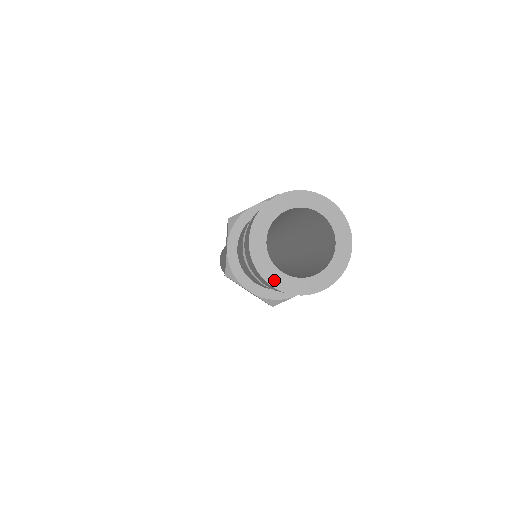
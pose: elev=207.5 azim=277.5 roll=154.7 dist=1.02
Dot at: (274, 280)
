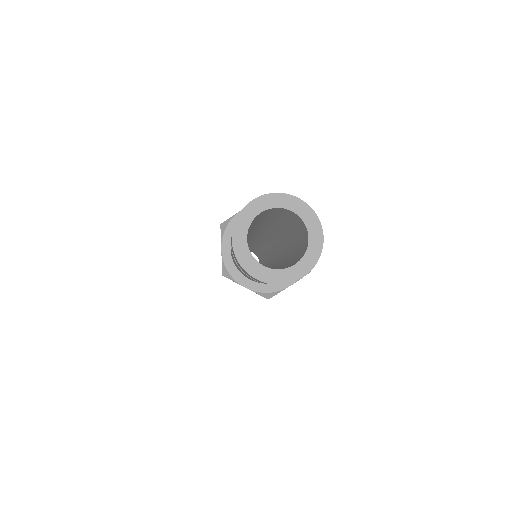
Dot at: (257, 273)
